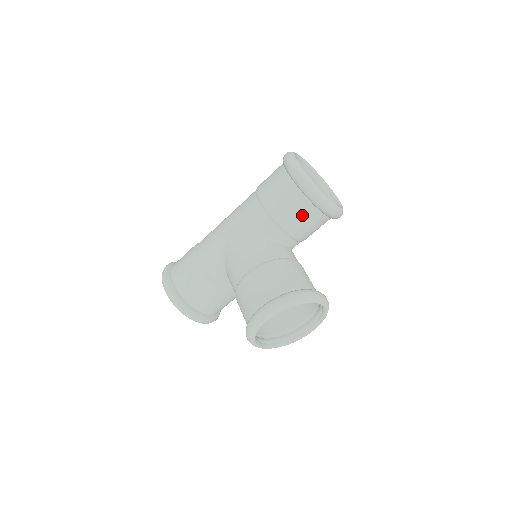
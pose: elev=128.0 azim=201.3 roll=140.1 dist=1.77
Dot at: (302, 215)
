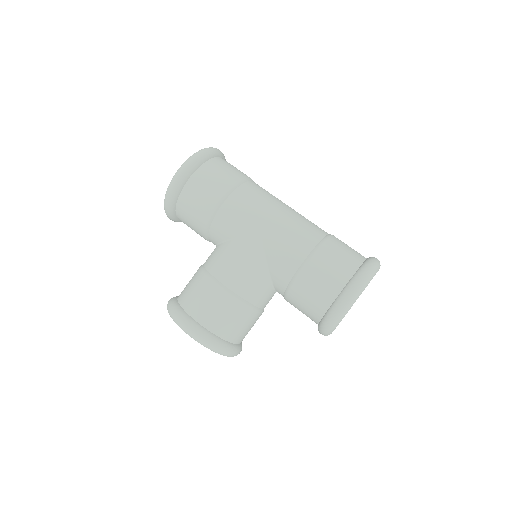
Dot at: (306, 311)
